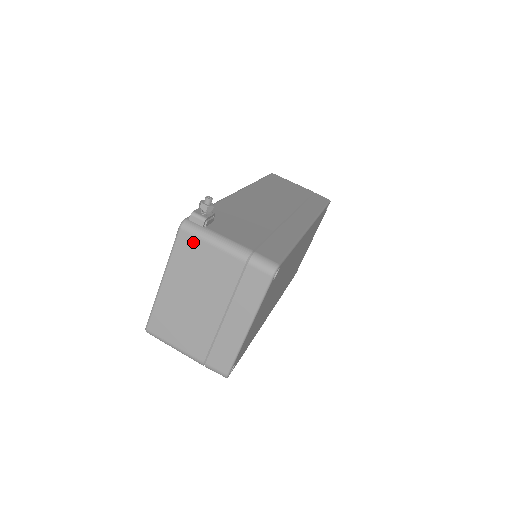
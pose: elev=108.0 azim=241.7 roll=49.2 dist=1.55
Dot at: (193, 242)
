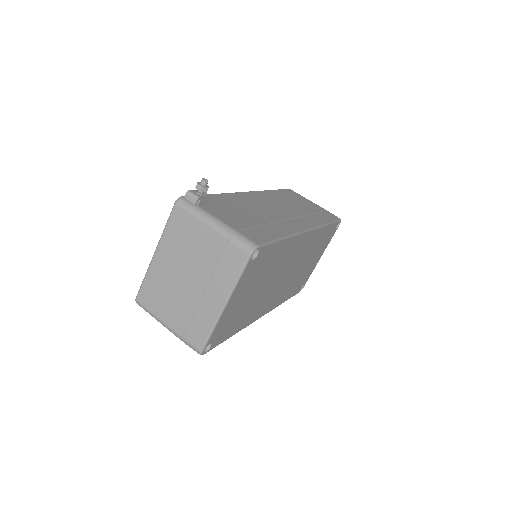
Dot at: (185, 217)
